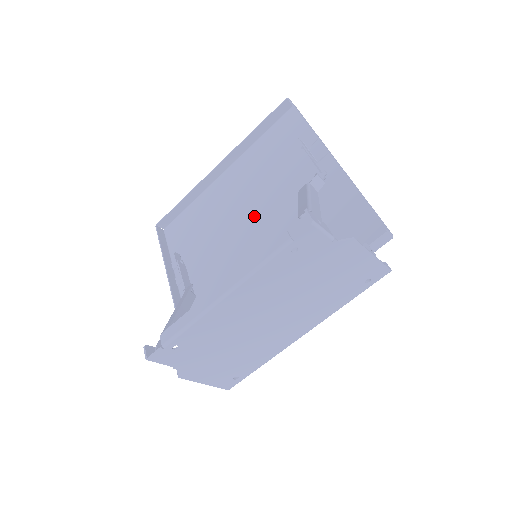
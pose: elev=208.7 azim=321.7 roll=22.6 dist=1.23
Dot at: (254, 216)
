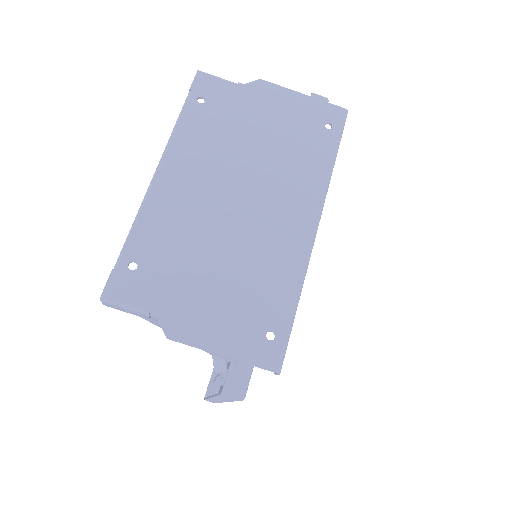
Dot at: occluded
